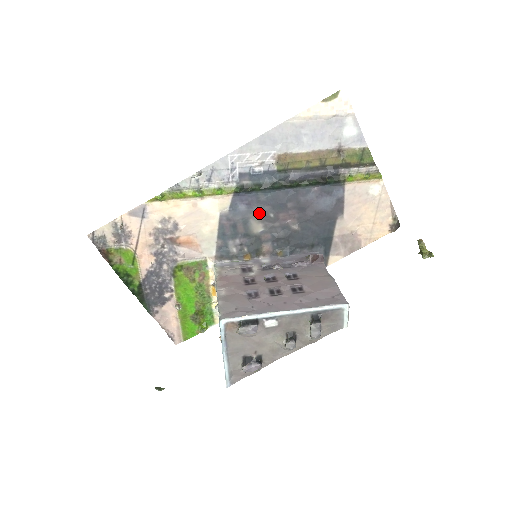
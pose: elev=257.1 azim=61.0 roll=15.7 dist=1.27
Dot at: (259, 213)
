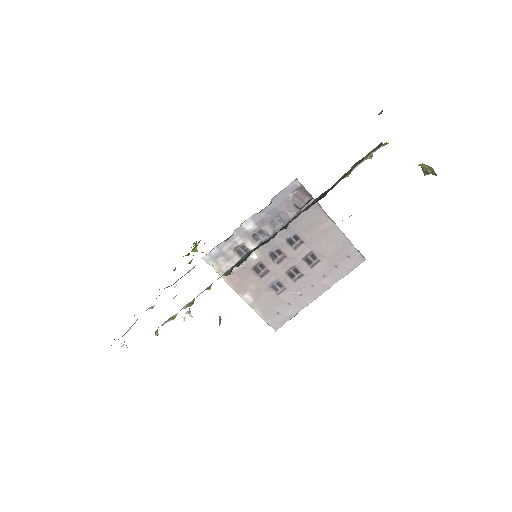
Dot at: occluded
